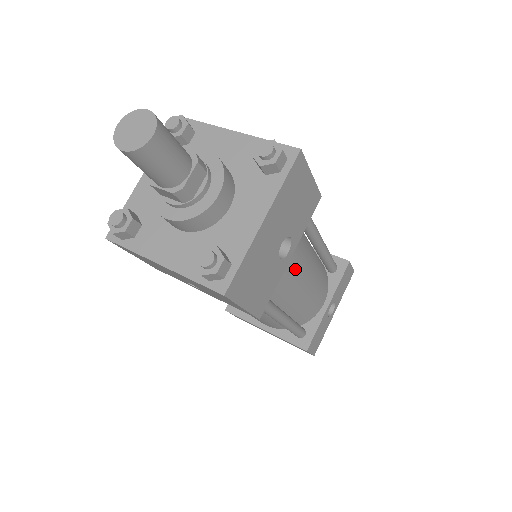
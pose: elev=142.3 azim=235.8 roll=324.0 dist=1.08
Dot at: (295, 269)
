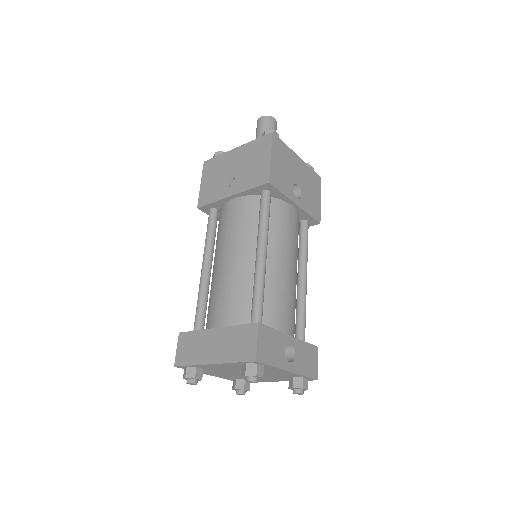
Dot at: (290, 231)
